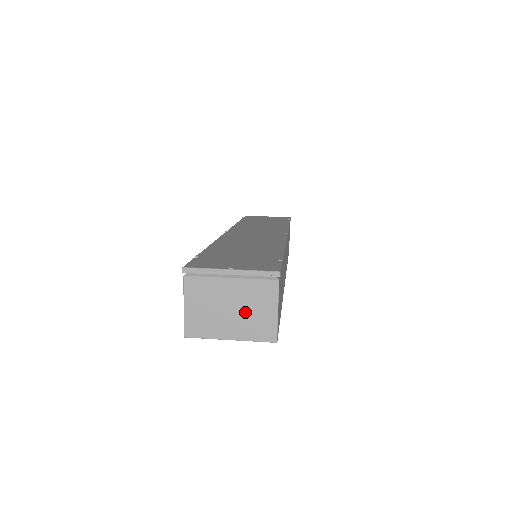
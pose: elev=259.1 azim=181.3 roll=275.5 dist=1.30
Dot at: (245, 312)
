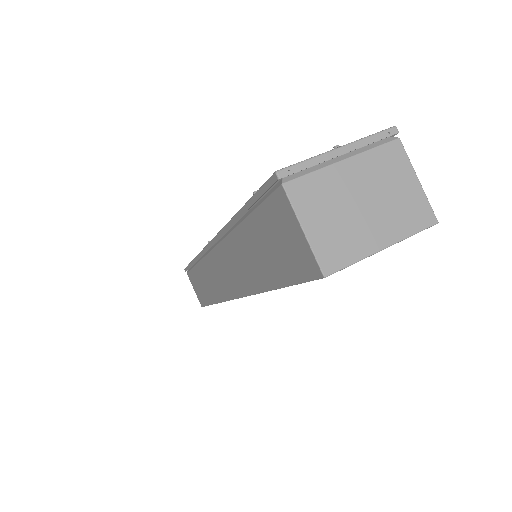
Dot at: (383, 199)
